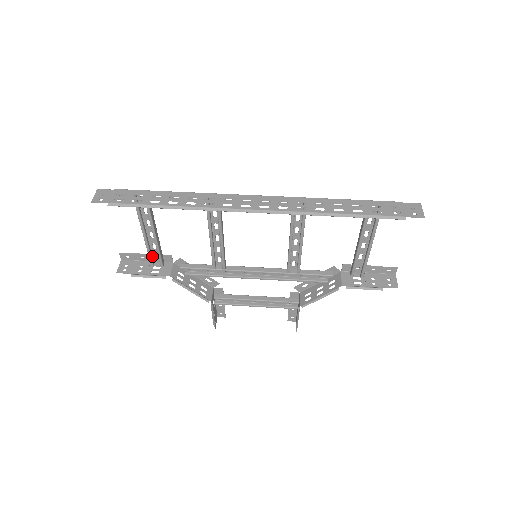
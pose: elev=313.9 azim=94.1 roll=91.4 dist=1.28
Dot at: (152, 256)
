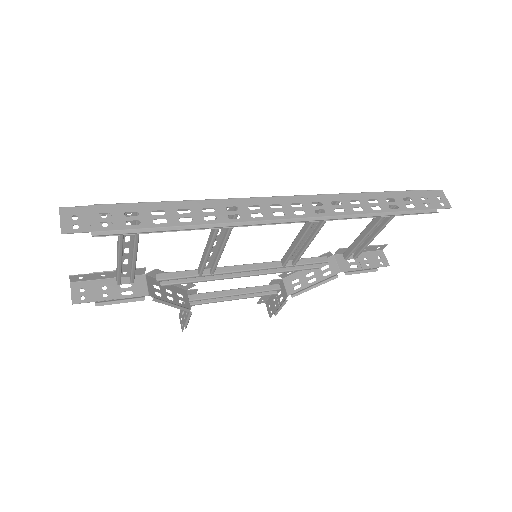
Dot at: (120, 273)
